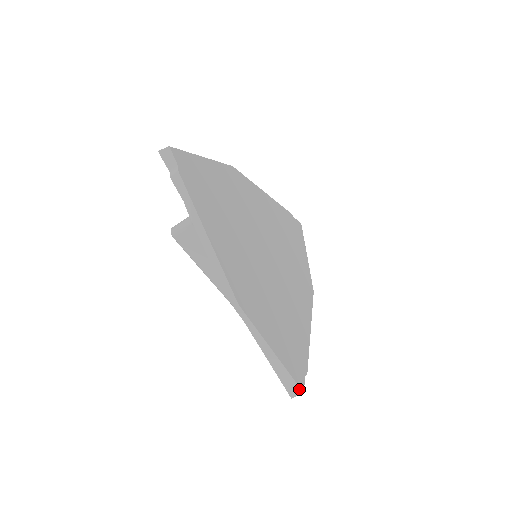
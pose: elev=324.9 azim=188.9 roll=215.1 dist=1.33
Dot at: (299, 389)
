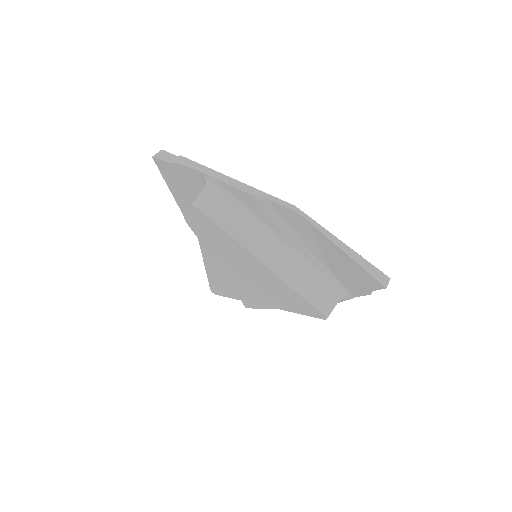
Dot at: (385, 276)
